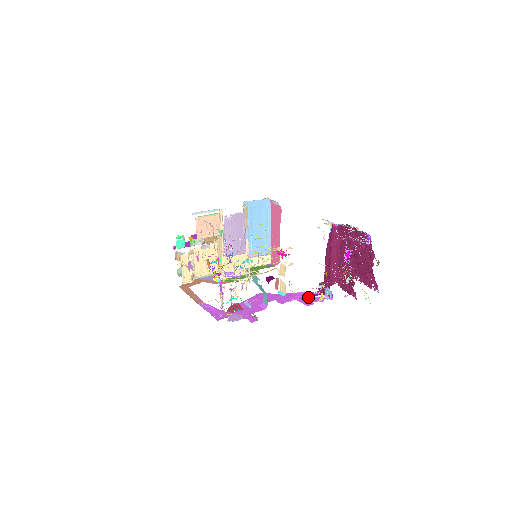
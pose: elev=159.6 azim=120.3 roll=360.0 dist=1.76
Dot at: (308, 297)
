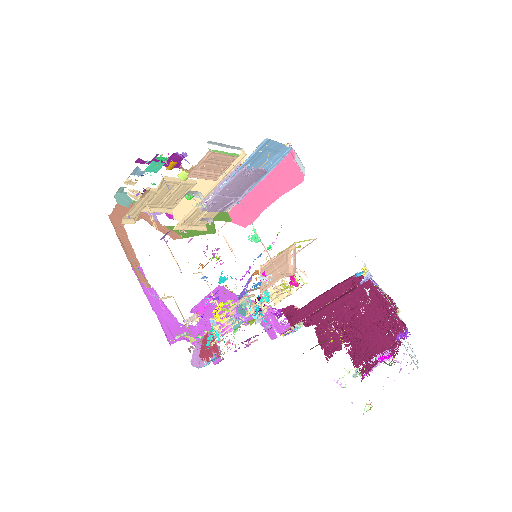
Dot at: (272, 320)
